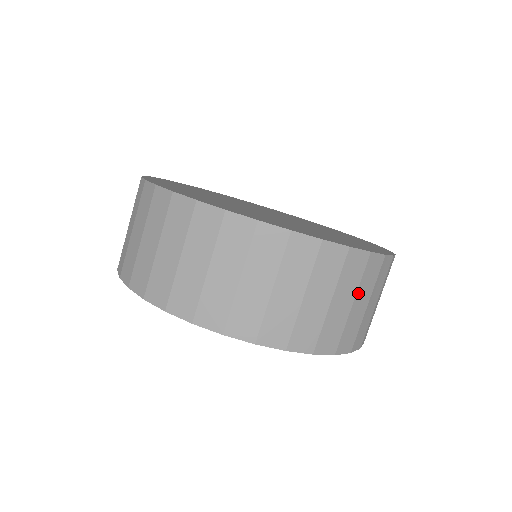
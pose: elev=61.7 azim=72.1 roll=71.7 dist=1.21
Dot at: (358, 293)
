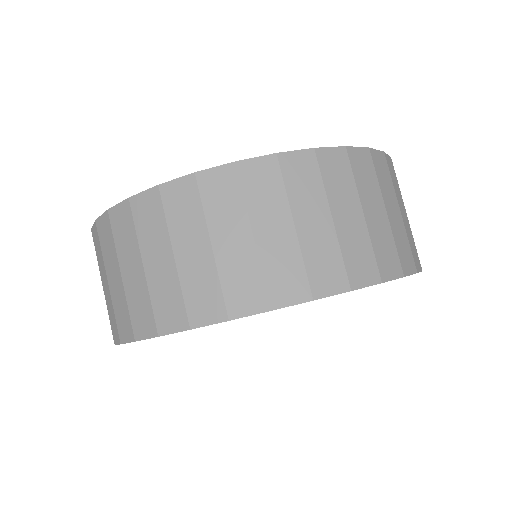
Dot at: (295, 209)
